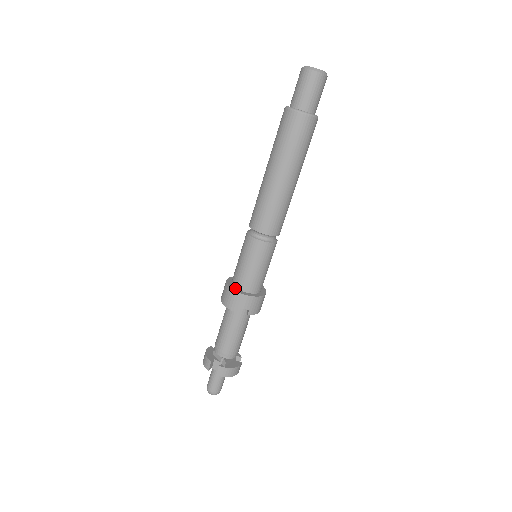
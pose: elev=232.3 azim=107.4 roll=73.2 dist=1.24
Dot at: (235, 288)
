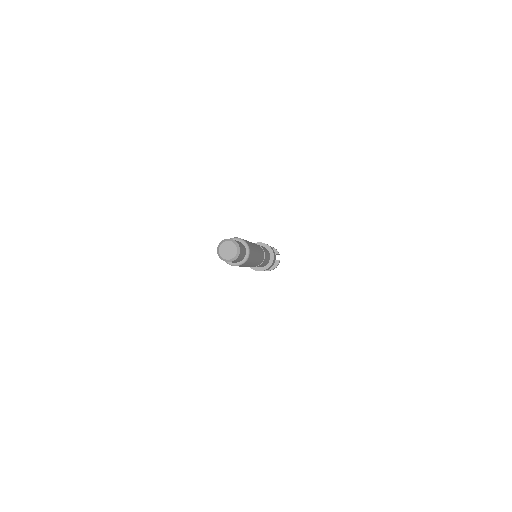
Dot at: occluded
